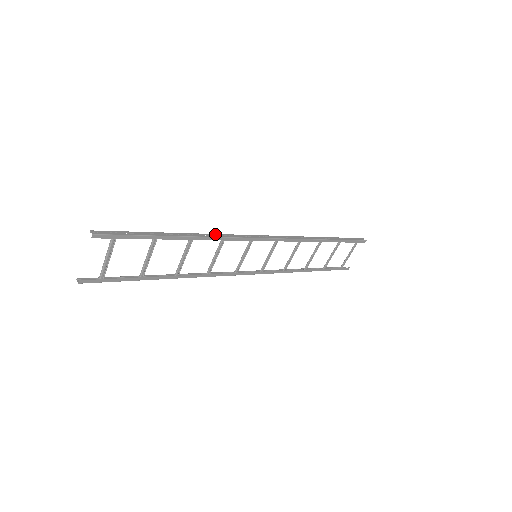
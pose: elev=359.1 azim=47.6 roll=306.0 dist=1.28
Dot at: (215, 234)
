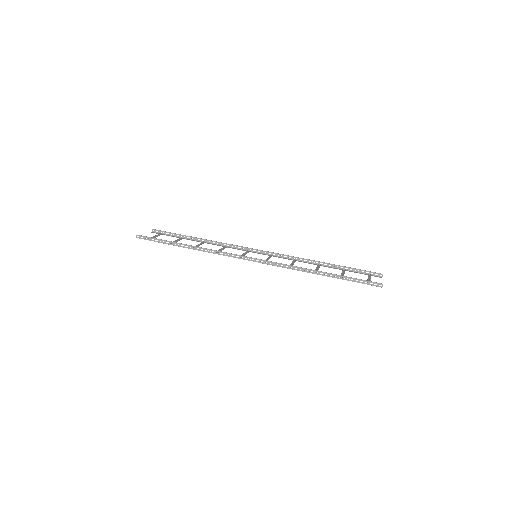
Dot at: (210, 250)
